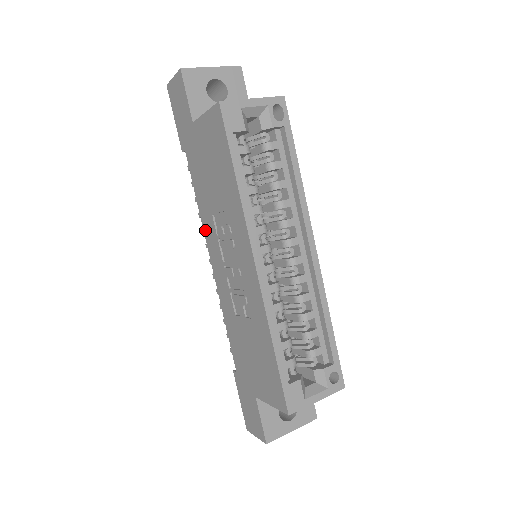
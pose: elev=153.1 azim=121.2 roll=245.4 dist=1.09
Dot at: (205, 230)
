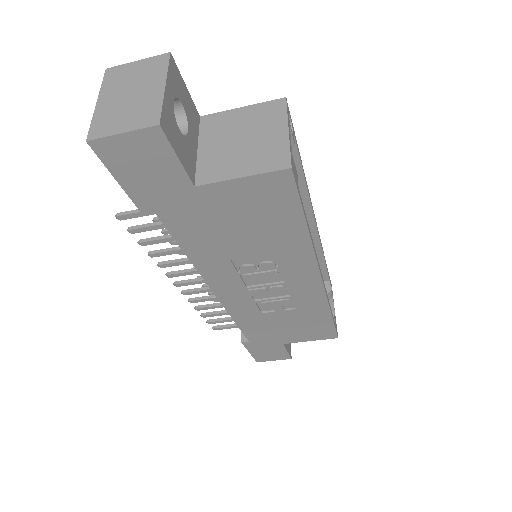
Dot at: (205, 273)
